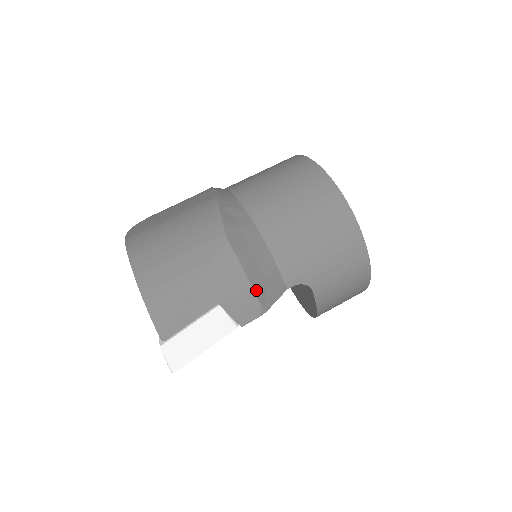
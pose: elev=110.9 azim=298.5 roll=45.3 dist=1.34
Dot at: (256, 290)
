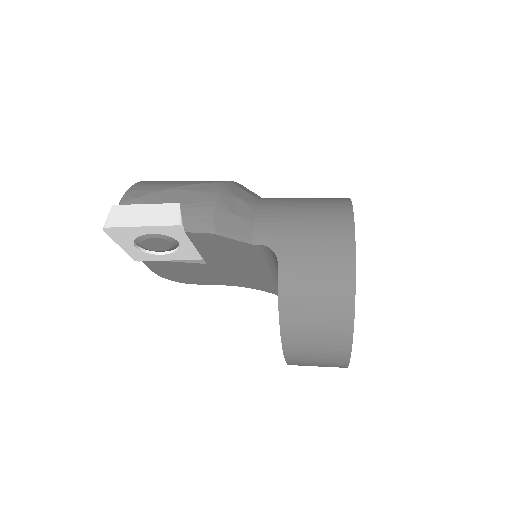
Dot at: (218, 212)
